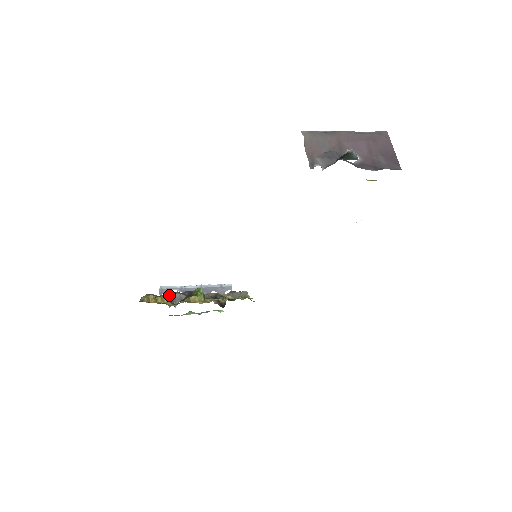
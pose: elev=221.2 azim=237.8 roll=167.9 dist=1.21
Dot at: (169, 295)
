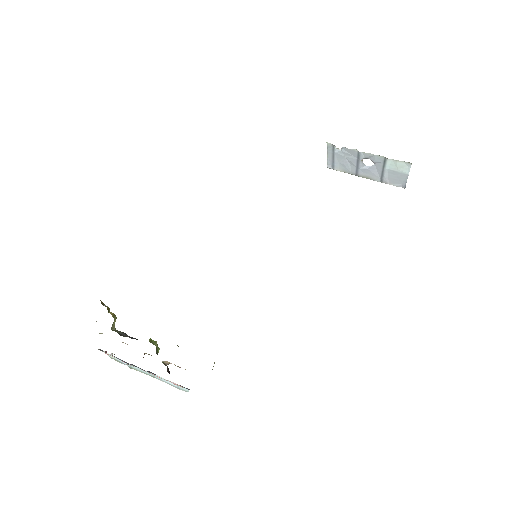
Dot at: occluded
